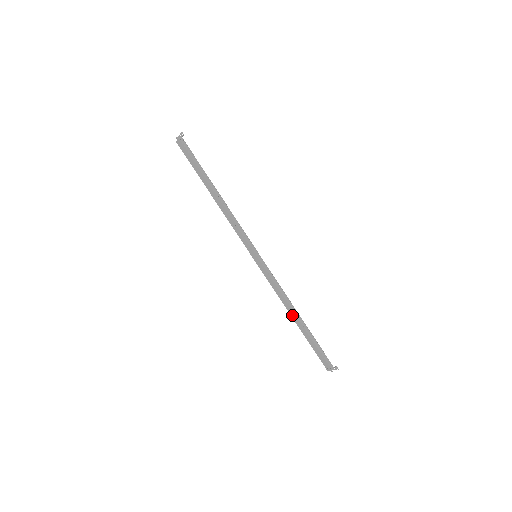
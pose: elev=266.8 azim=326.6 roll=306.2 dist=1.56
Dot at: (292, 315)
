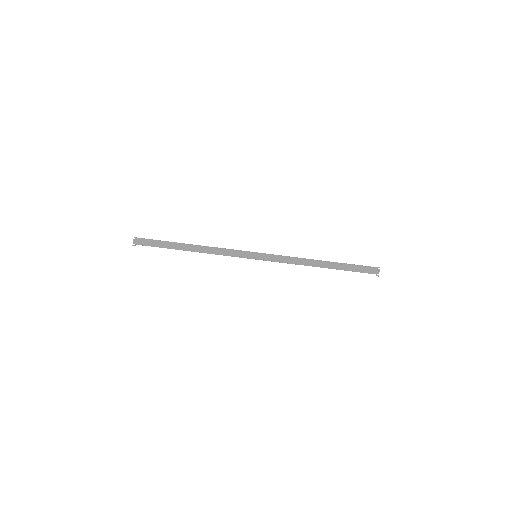
Dot at: (317, 265)
